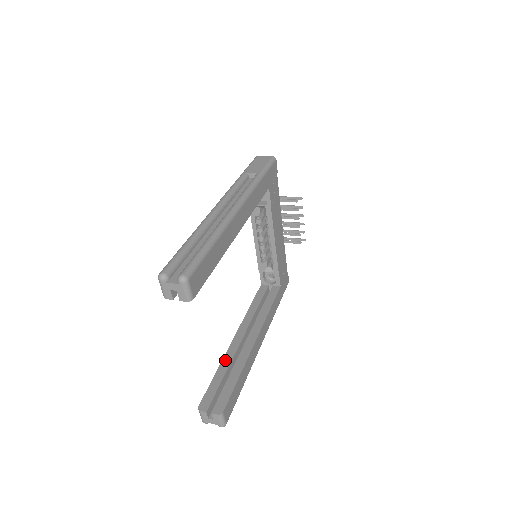
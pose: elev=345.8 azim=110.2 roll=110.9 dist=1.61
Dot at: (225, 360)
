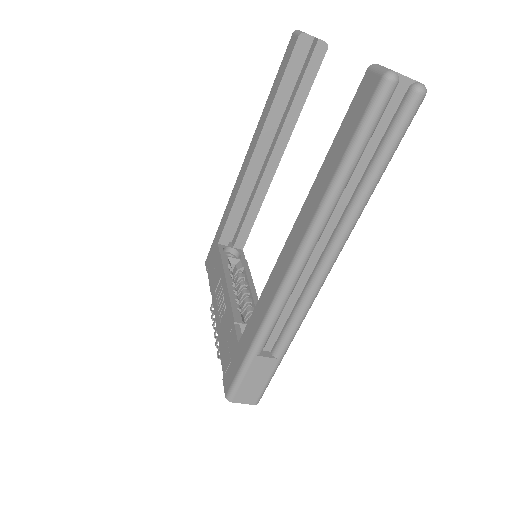
Dot at: occluded
